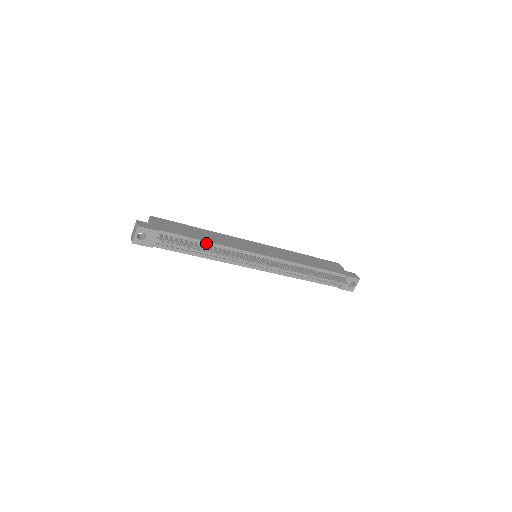
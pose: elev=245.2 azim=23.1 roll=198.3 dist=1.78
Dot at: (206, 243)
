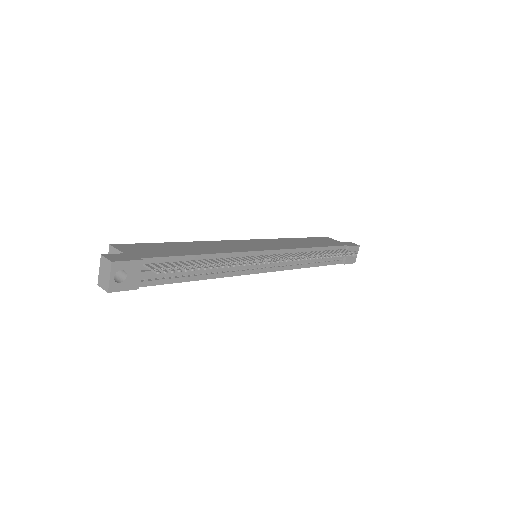
Dot at: (204, 257)
